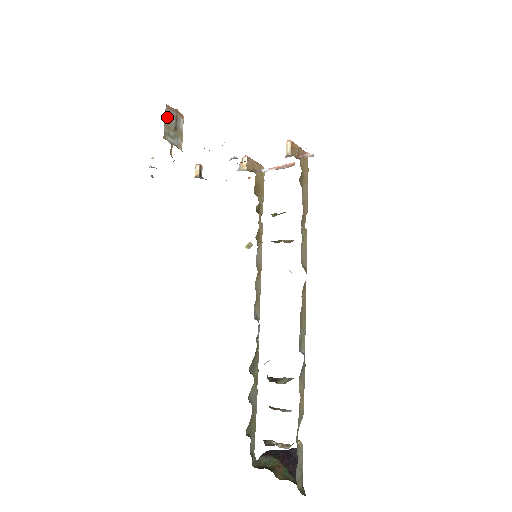
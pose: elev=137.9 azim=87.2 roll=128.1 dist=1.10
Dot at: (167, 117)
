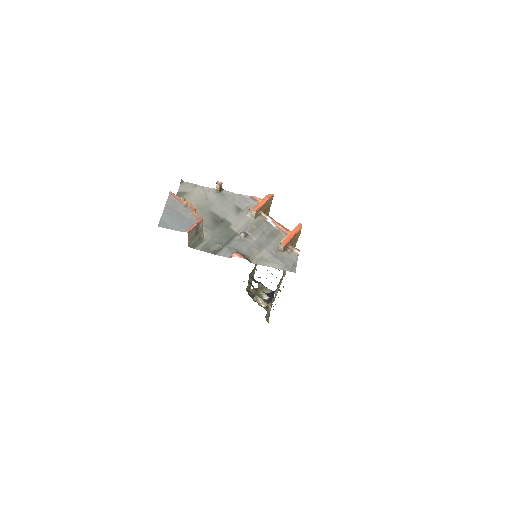
Dot at: (190, 236)
